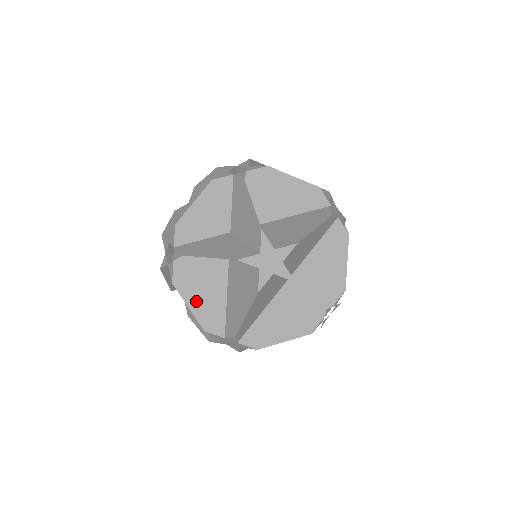
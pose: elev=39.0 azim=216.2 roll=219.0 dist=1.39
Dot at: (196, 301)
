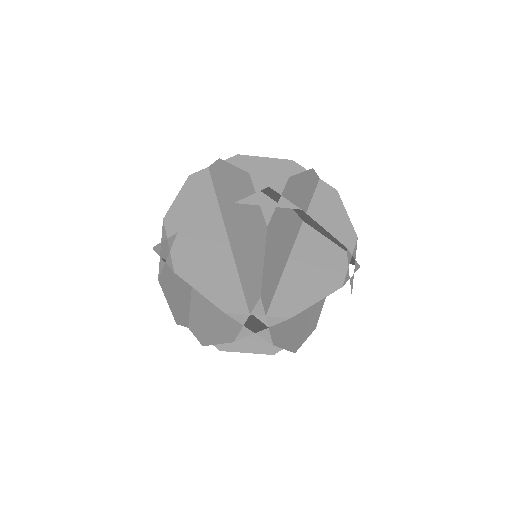
Dot at: (205, 284)
